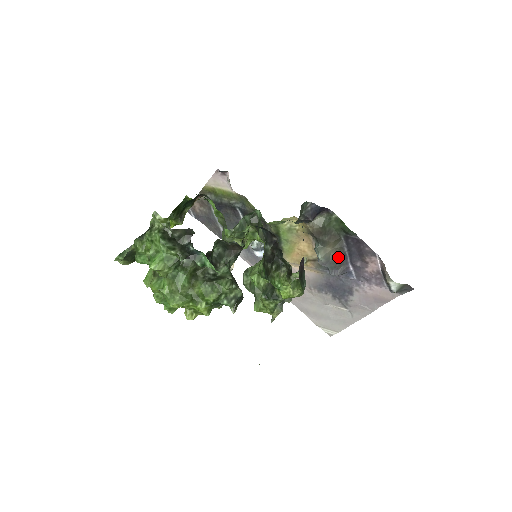
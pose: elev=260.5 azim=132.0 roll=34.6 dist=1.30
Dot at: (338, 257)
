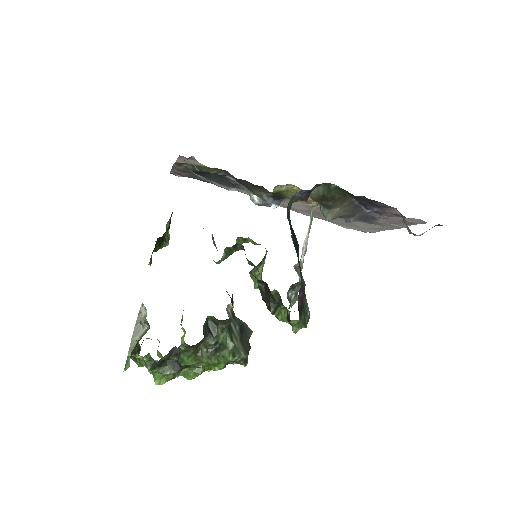
Dot at: (350, 211)
